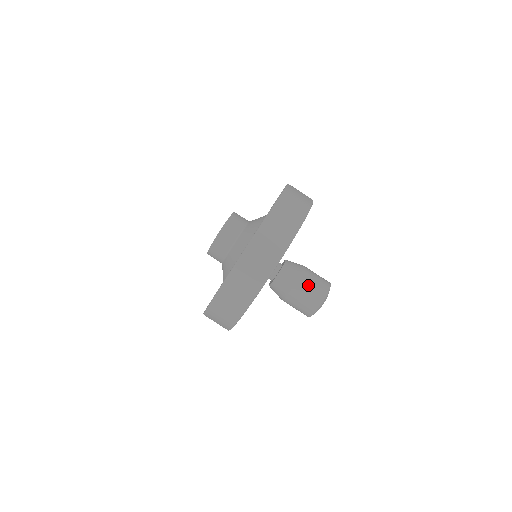
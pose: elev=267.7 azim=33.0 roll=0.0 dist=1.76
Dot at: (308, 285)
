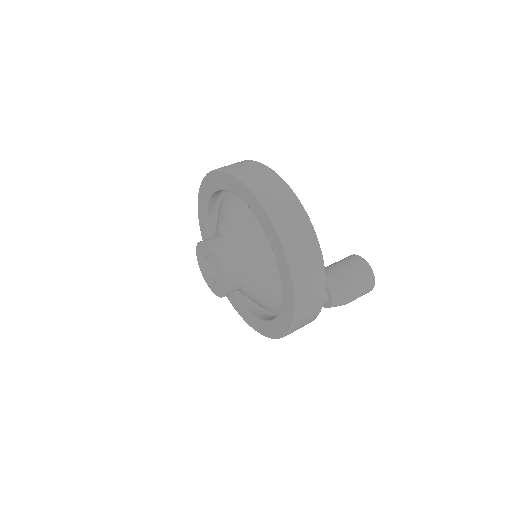
Dot at: (360, 289)
